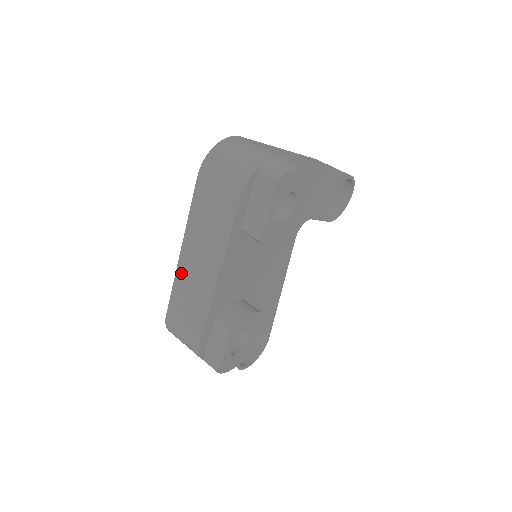
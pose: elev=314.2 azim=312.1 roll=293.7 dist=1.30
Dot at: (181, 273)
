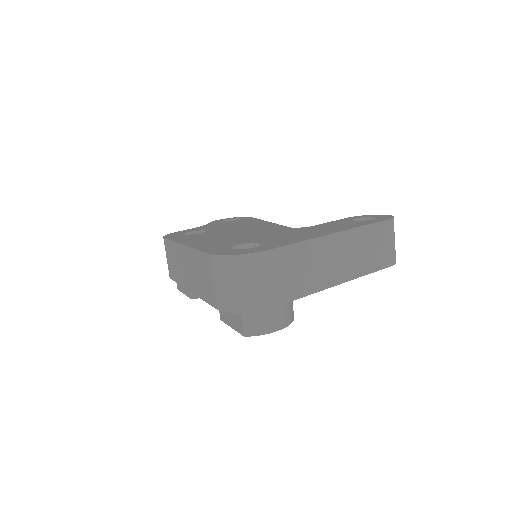
Dot at: (178, 249)
